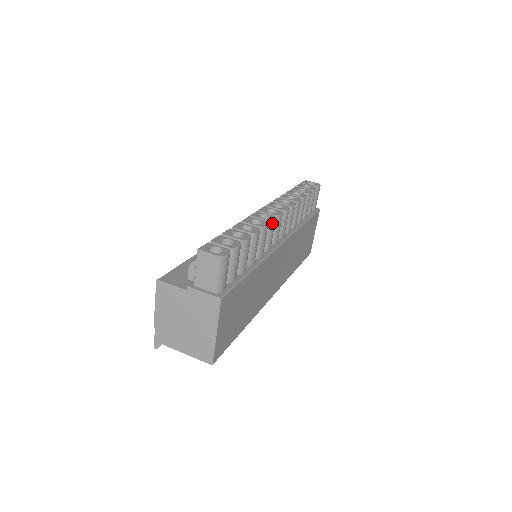
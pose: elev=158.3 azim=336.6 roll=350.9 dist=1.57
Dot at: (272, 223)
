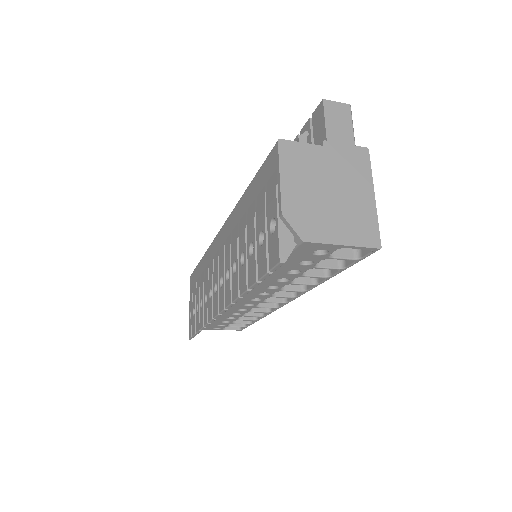
Dot at: occluded
